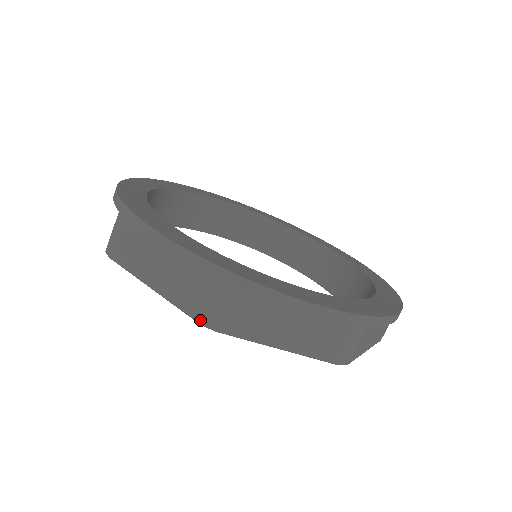
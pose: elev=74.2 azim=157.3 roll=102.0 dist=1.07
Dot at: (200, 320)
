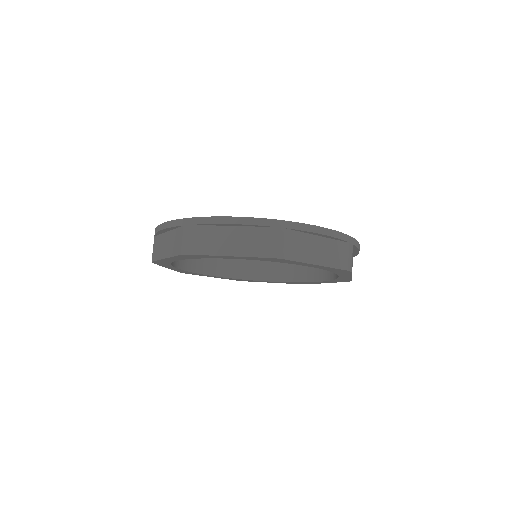
Dot at: (180, 253)
